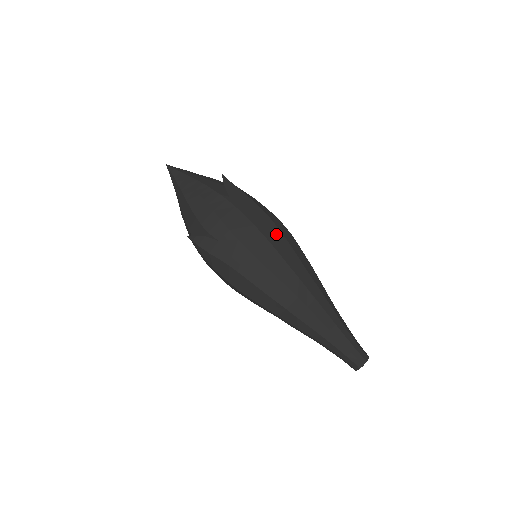
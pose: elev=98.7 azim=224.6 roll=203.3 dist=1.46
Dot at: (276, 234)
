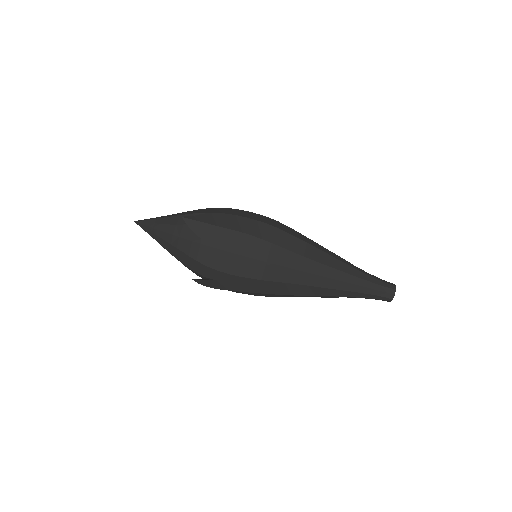
Dot at: (259, 246)
